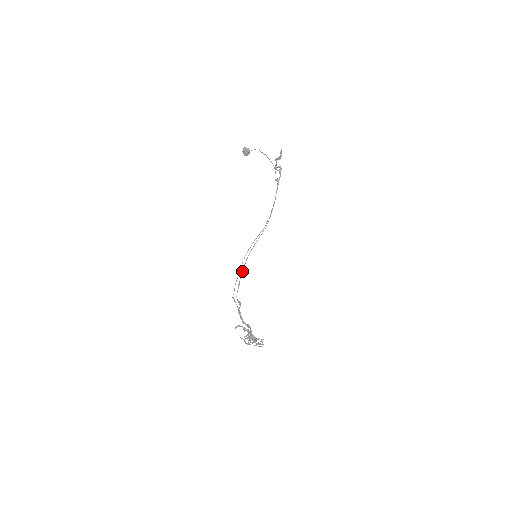
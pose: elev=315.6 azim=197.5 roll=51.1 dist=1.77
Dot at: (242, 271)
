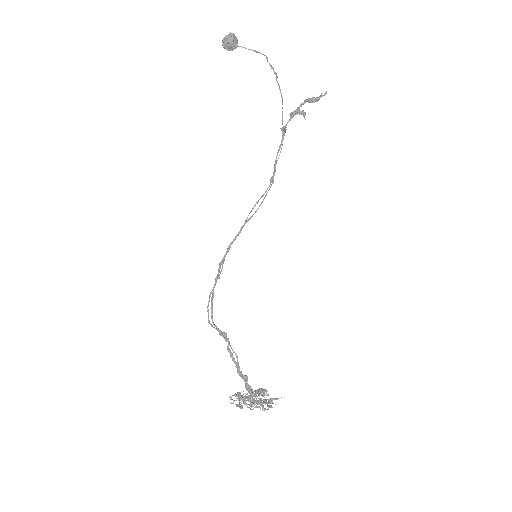
Dot at: (219, 274)
